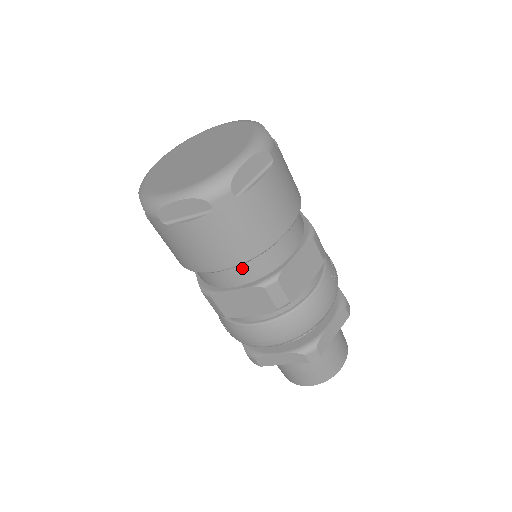
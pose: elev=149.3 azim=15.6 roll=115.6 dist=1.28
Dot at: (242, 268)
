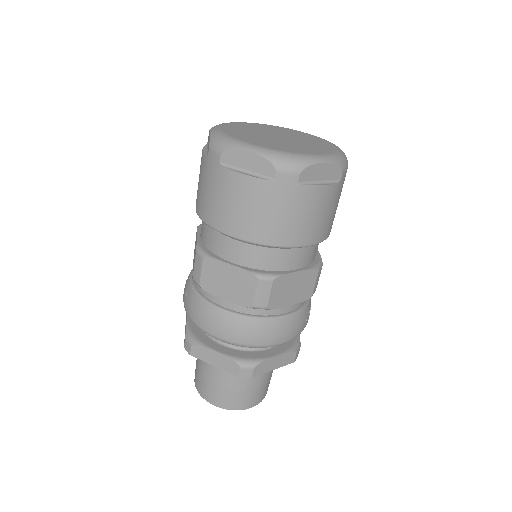
Dot at: (252, 249)
